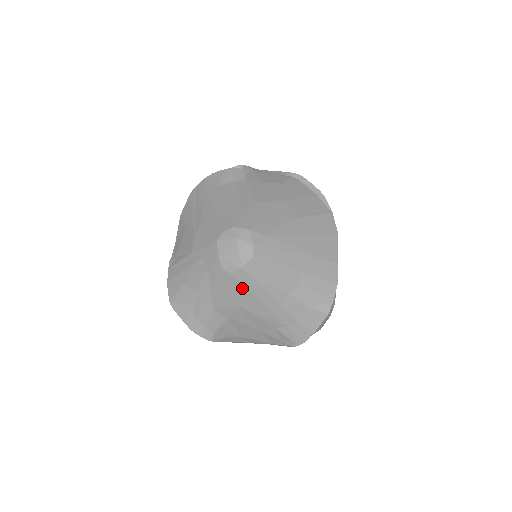
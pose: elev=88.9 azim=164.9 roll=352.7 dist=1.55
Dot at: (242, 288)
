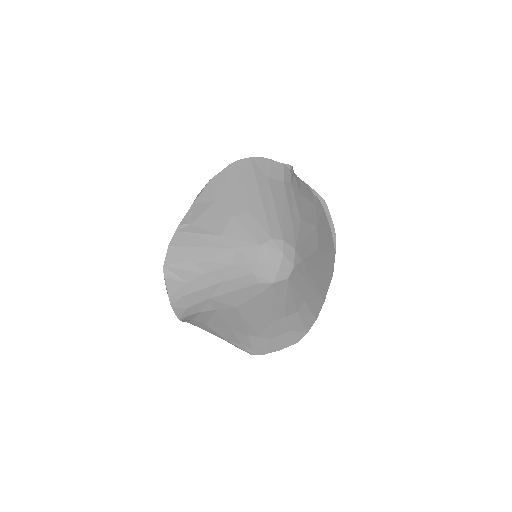
Dot at: (256, 297)
